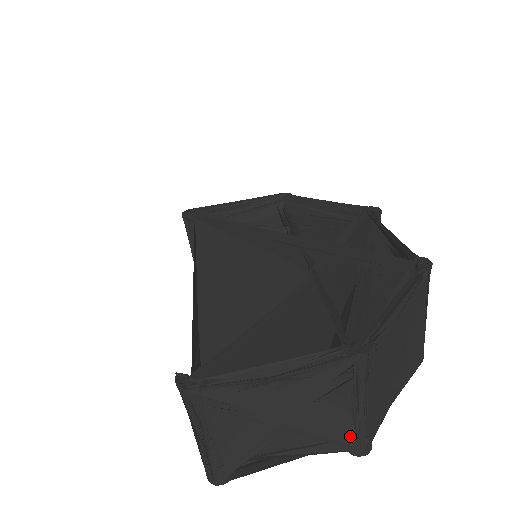
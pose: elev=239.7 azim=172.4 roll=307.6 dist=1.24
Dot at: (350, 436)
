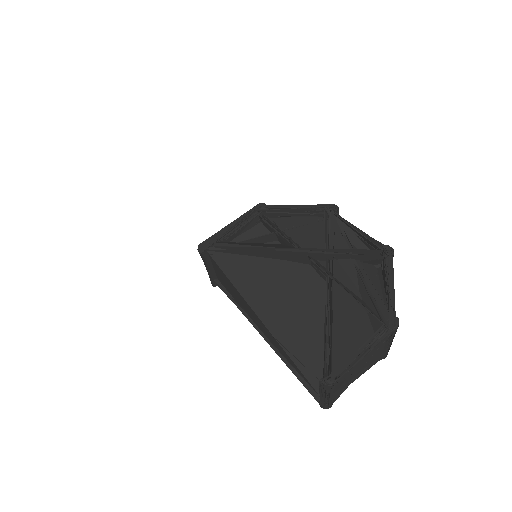
Dot at: (382, 355)
